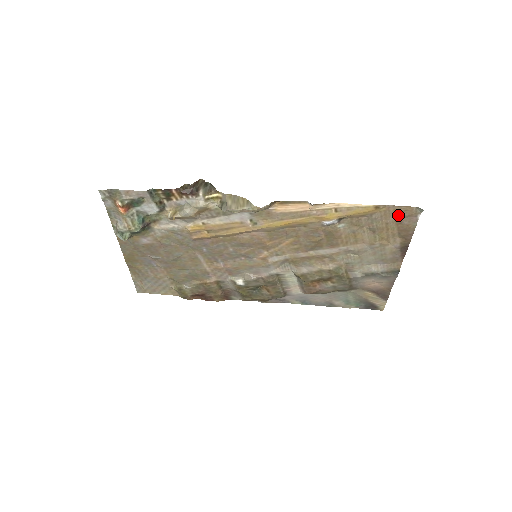
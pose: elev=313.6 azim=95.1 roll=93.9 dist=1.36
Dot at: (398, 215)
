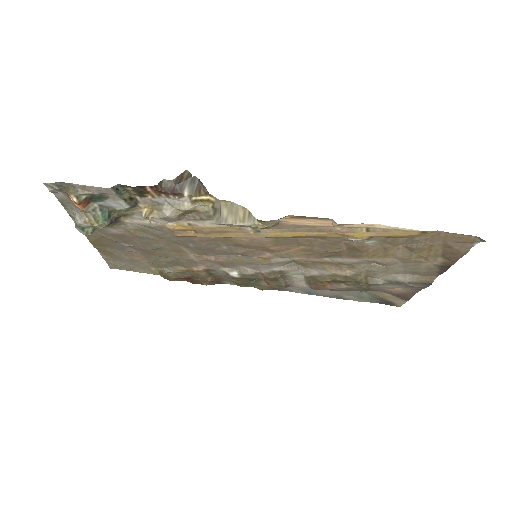
Dot at: (449, 240)
